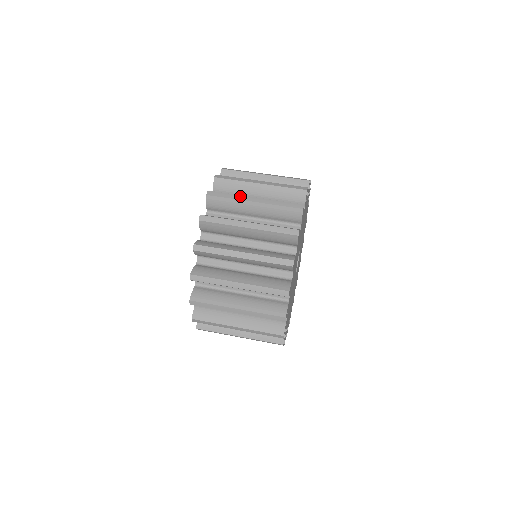
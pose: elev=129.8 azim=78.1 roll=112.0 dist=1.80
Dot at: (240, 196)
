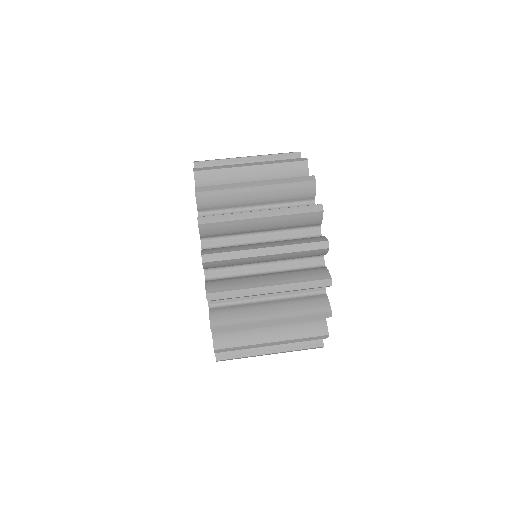
Dot at: (250, 290)
